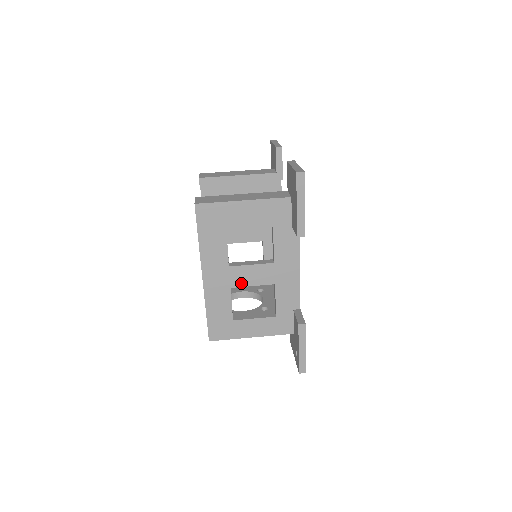
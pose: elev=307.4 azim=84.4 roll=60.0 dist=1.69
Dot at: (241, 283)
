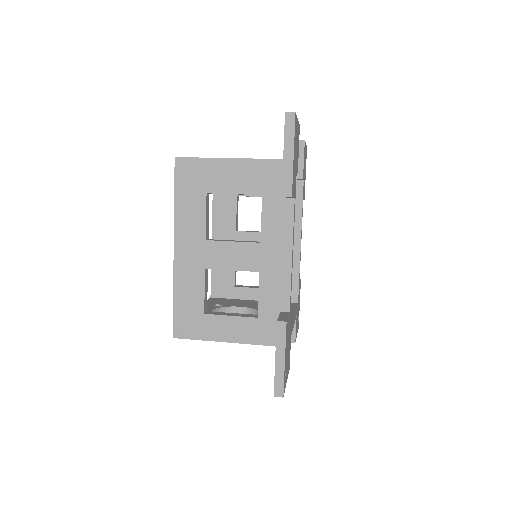
Dot at: (218, 264)
